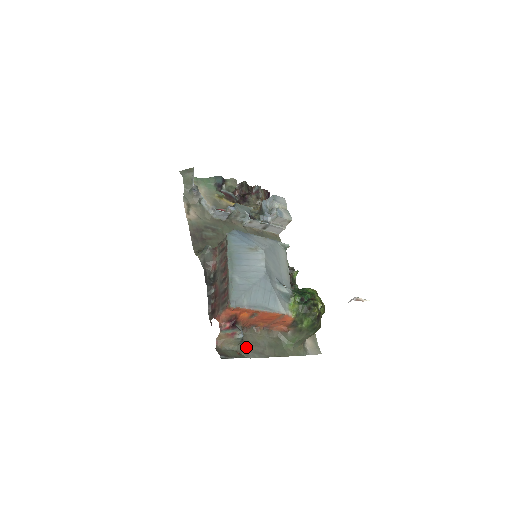
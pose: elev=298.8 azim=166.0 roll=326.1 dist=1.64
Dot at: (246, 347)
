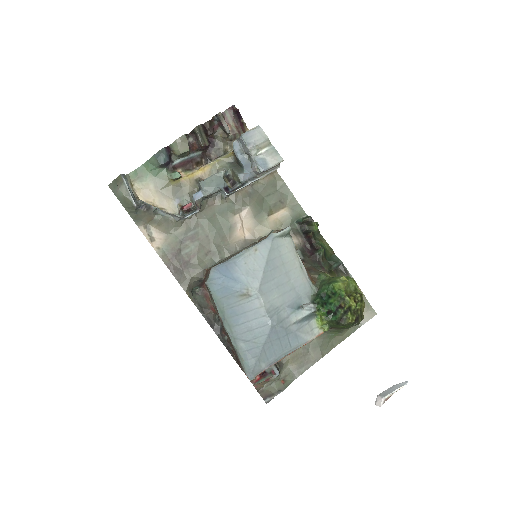
Dot at: (288, 367)
